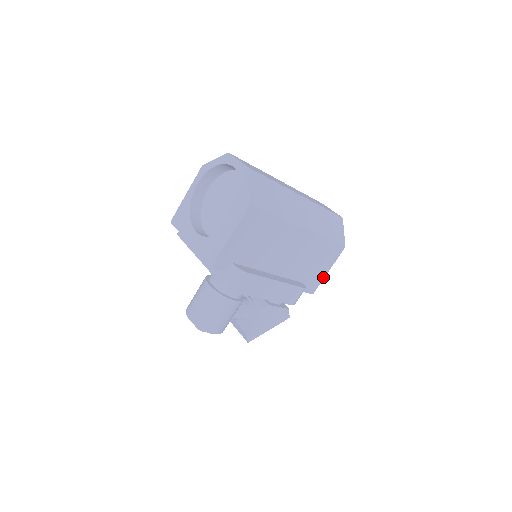
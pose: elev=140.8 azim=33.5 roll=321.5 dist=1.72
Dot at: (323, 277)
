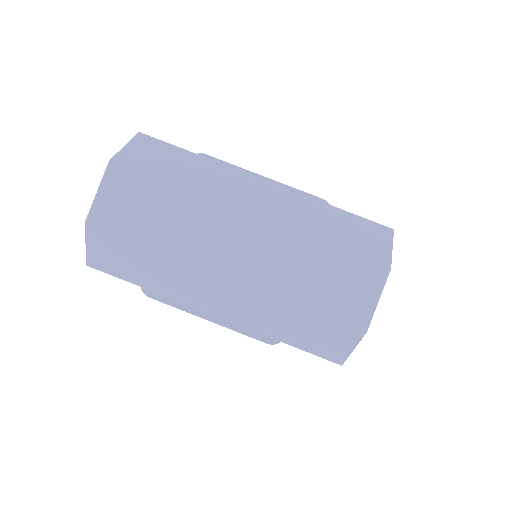
Dot at: occluded
